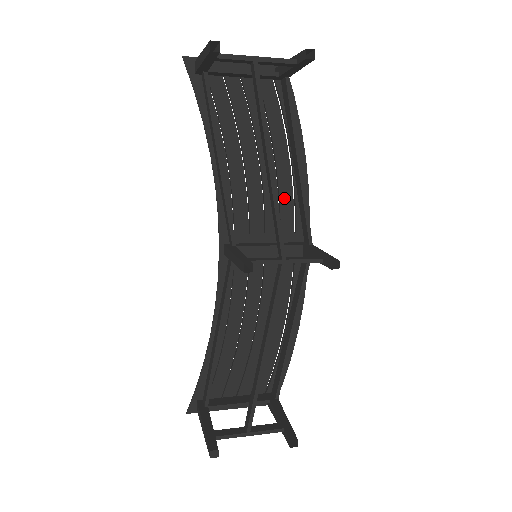
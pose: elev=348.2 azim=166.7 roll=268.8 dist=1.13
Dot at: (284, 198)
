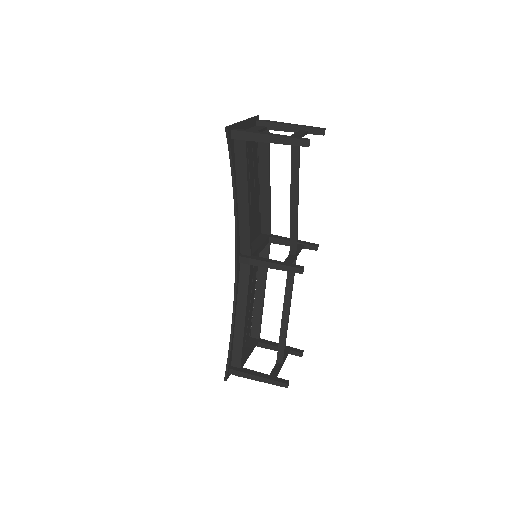
Dot at: (256, 209)
